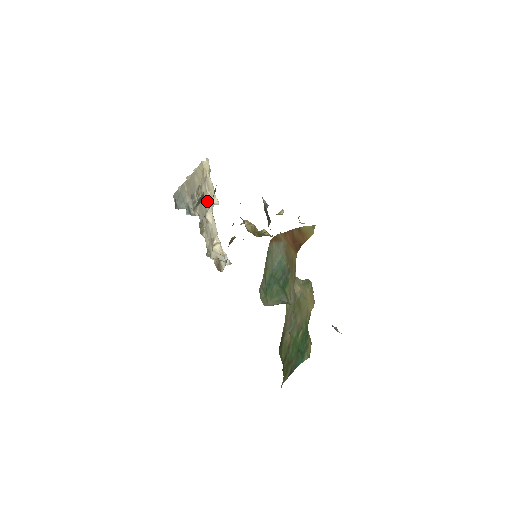
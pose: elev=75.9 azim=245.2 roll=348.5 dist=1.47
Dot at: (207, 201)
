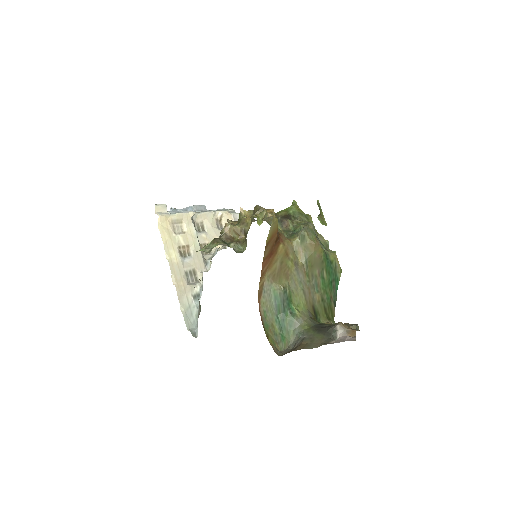
Dot at: (190, 237)
